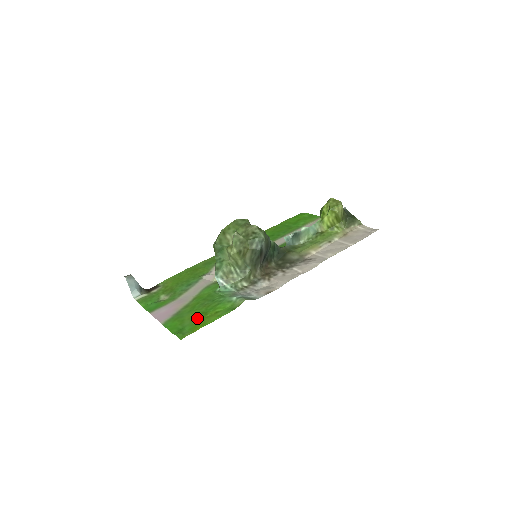
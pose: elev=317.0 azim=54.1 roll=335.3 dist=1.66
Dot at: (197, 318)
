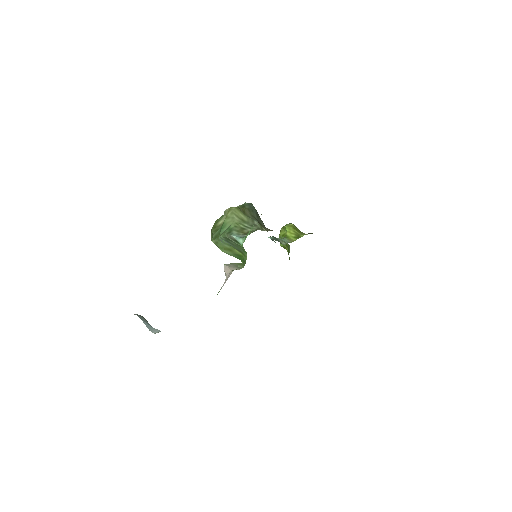
Dot at: occluded
